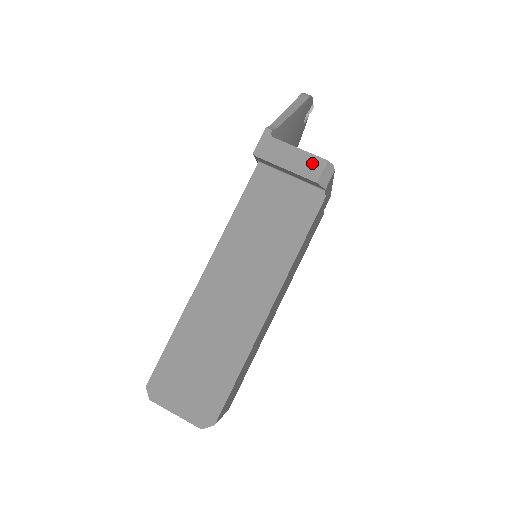
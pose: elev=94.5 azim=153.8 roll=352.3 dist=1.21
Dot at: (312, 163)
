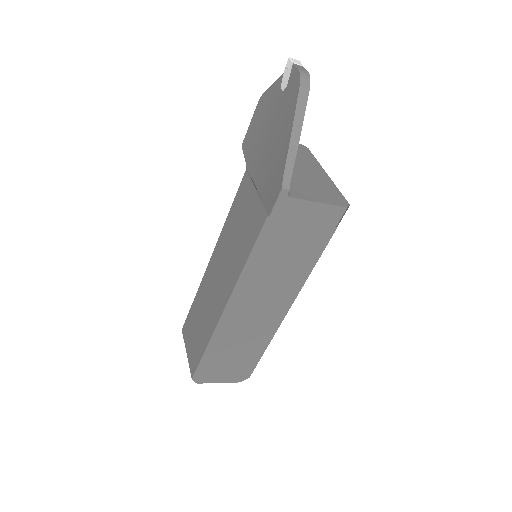
Dot at: (331, 213)
